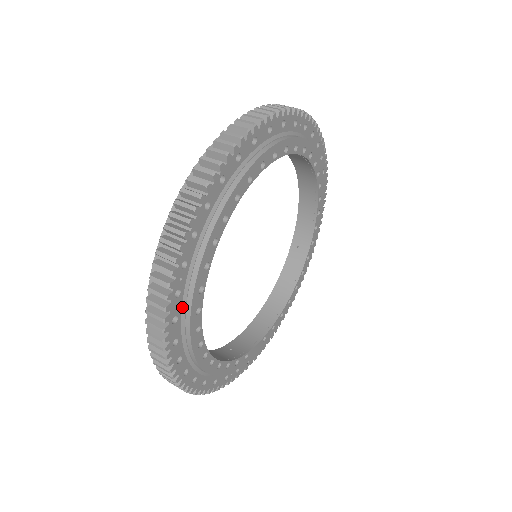
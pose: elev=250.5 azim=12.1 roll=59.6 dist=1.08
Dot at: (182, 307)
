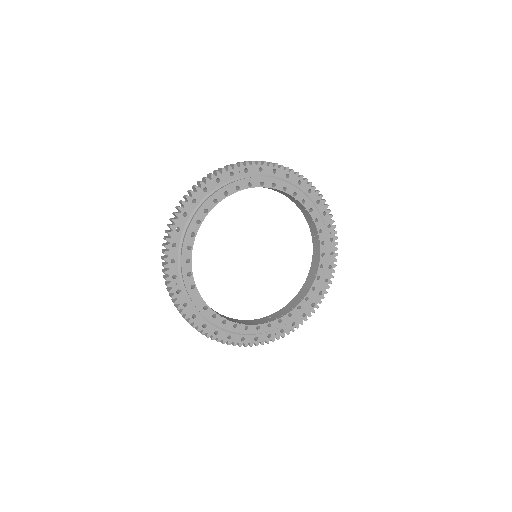
Dot at: (225, 183)
